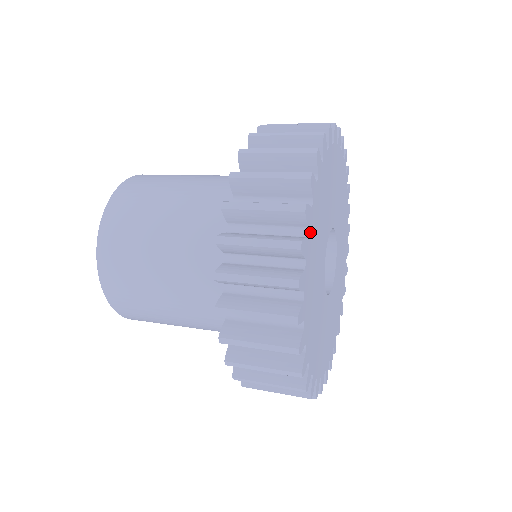
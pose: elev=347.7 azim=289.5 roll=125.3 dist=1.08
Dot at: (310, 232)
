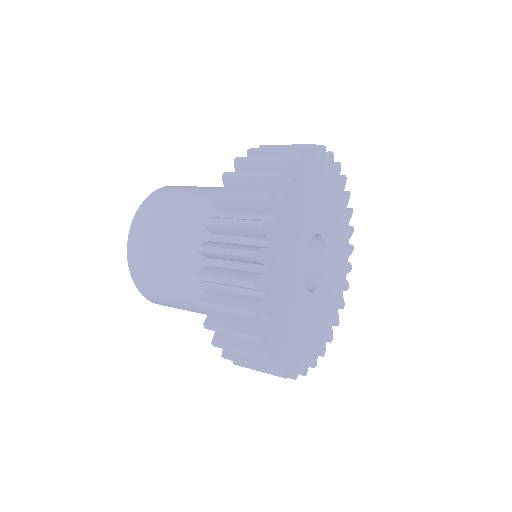
Dot at: (268, 290)
